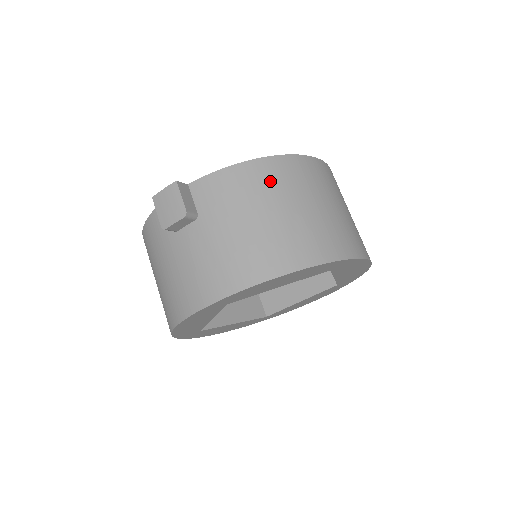
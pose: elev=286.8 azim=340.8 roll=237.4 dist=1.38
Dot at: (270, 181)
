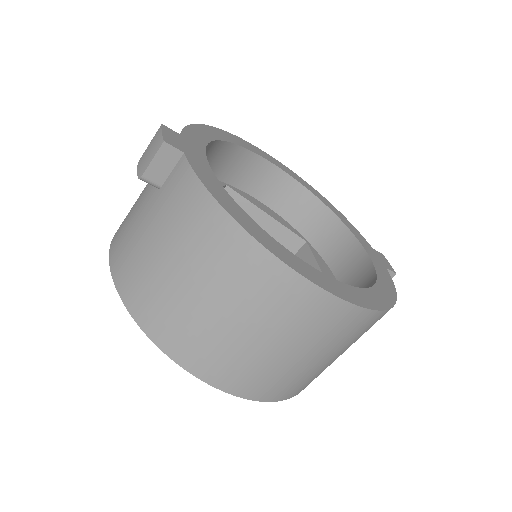
Dot at: (214, 251)
